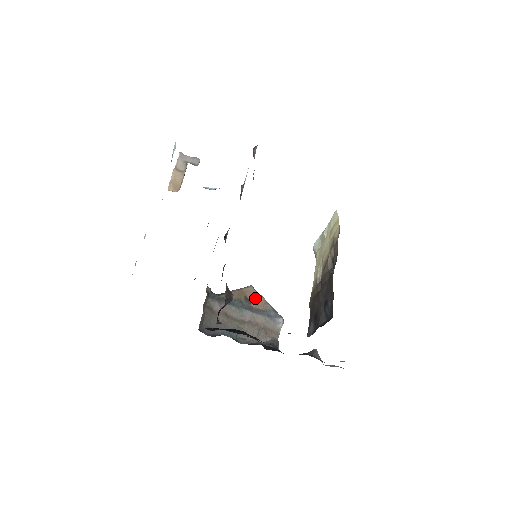
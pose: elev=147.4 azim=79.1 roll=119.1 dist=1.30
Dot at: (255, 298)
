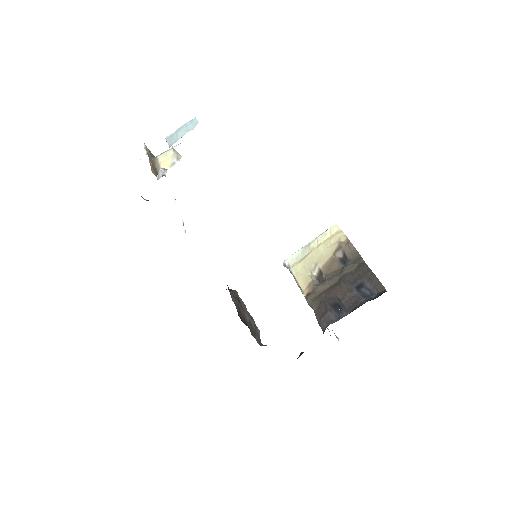
Dot at: (242, 303)
